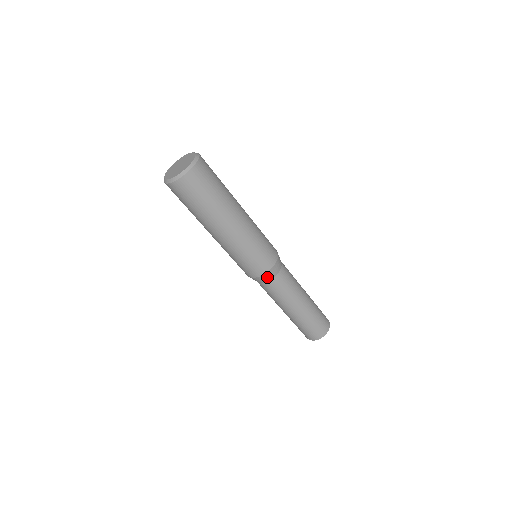
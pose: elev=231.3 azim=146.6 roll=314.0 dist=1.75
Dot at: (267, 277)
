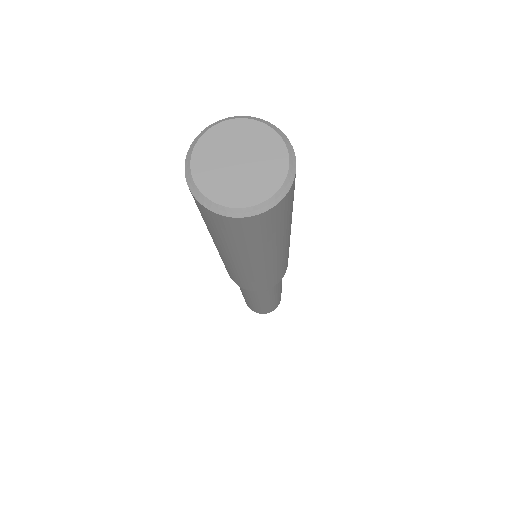
Dot at: occluded
